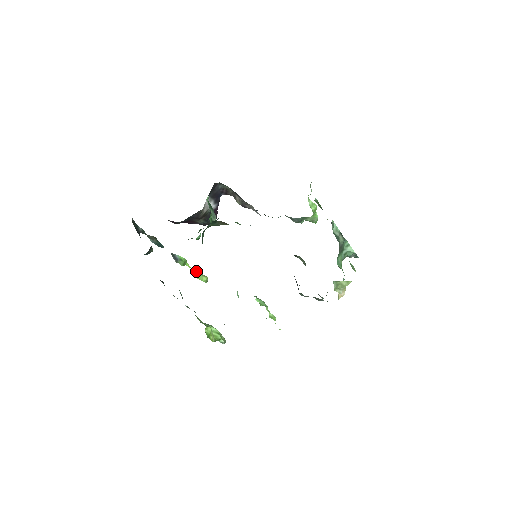
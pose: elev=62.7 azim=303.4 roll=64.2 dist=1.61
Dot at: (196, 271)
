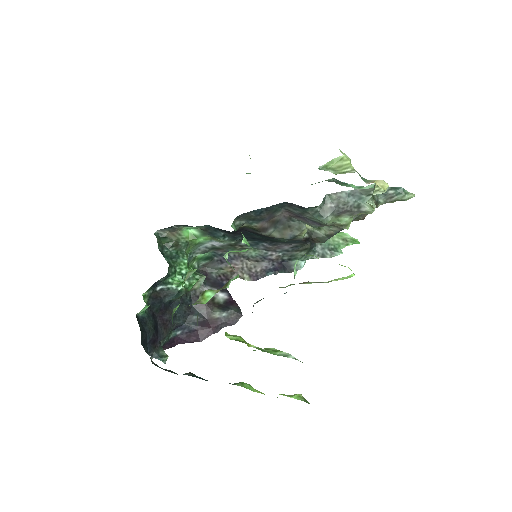
Dot at: occluded
